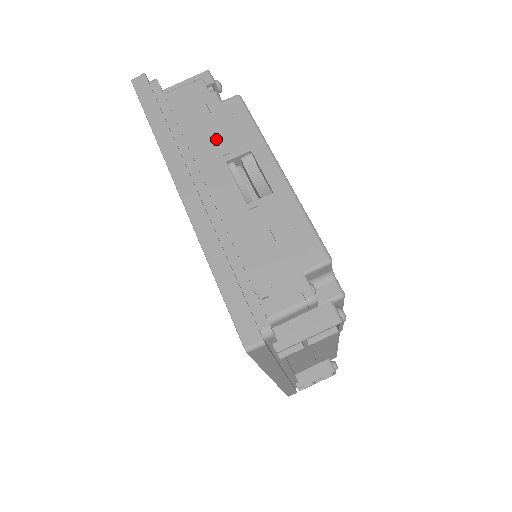
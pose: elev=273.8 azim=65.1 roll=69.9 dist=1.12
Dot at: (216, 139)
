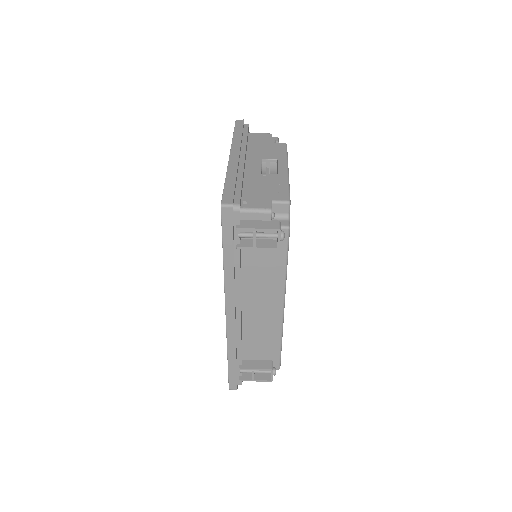
Dot at: (263, 151)
